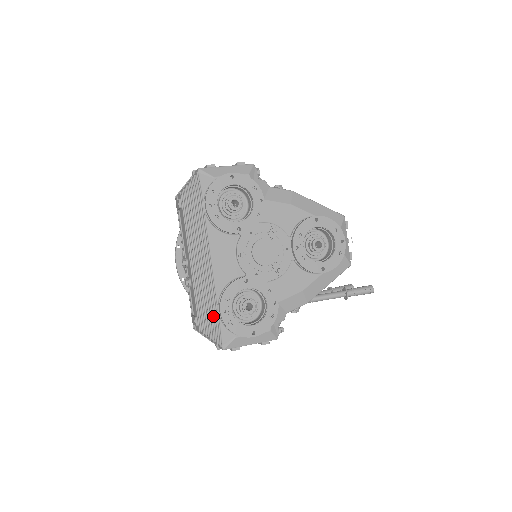
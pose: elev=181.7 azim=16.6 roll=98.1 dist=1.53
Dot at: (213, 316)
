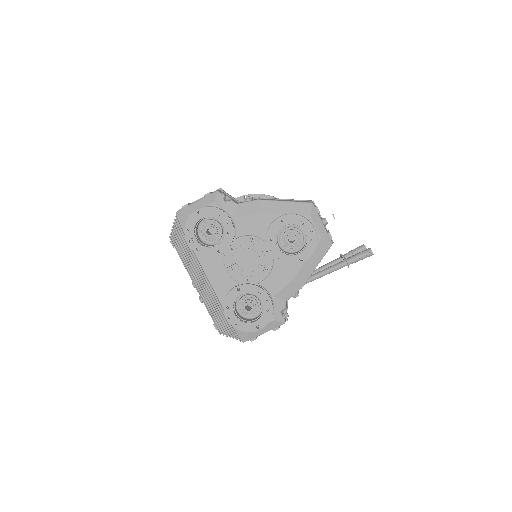
Dot at: (225, 321)
